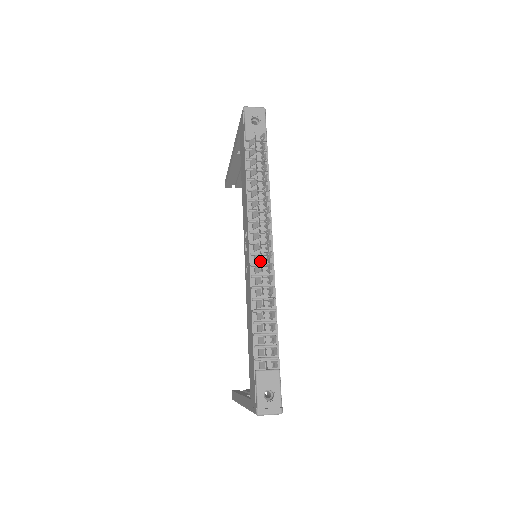
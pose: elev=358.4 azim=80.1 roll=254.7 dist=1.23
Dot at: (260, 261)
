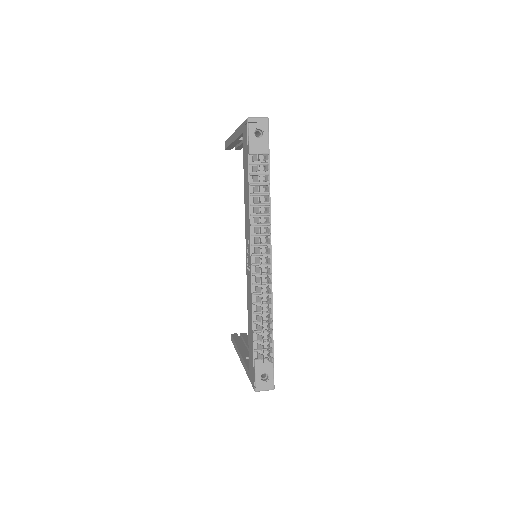
Dot at: occluded
